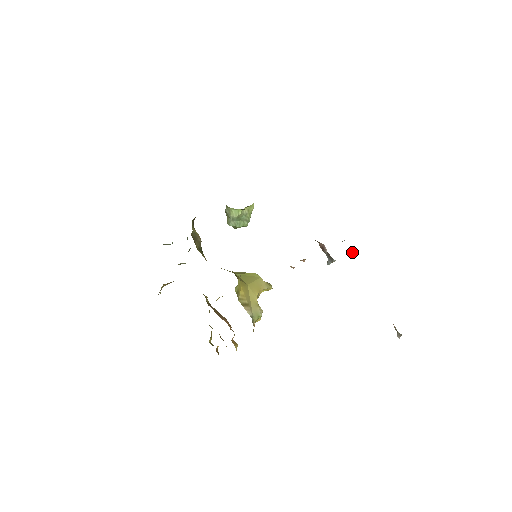
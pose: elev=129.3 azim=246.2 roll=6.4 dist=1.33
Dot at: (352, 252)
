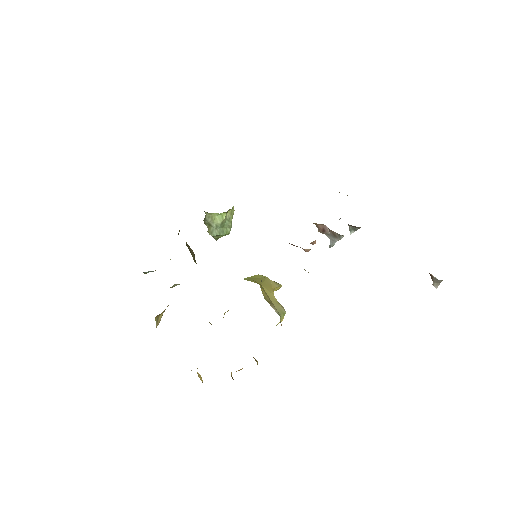
Dot at: (352, 227)
